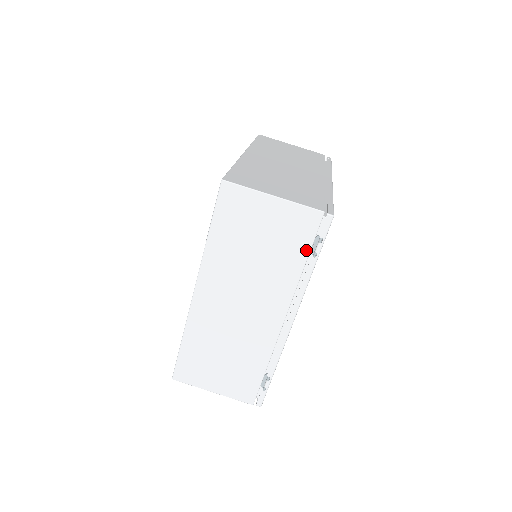
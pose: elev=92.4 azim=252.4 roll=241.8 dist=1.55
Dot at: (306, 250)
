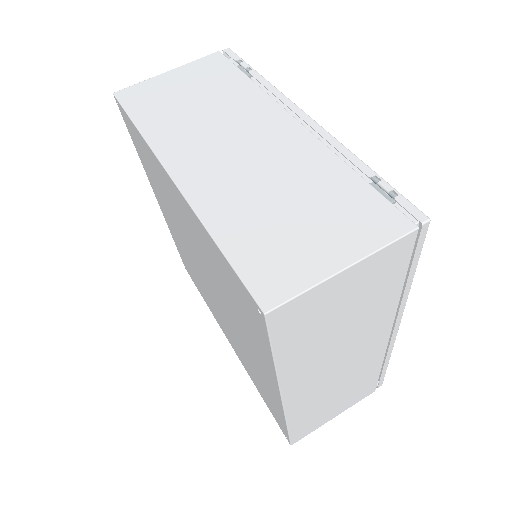
Dot at: (237, 72)
